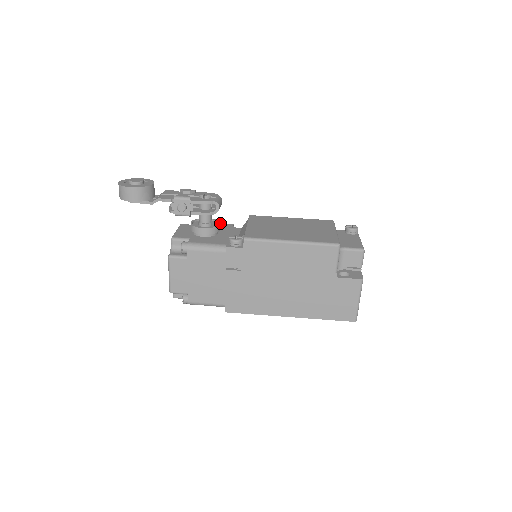
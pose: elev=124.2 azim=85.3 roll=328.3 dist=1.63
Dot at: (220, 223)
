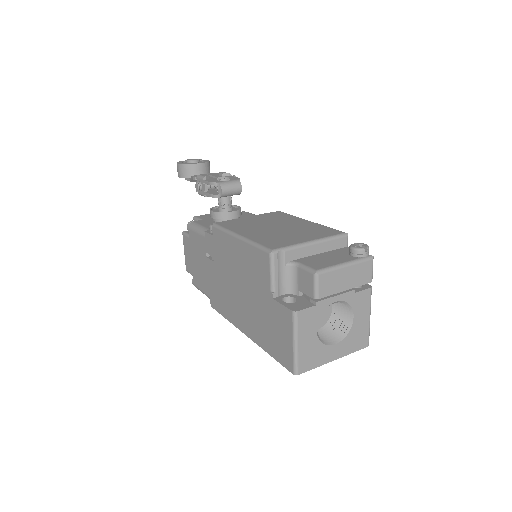
Dot at: occluded
